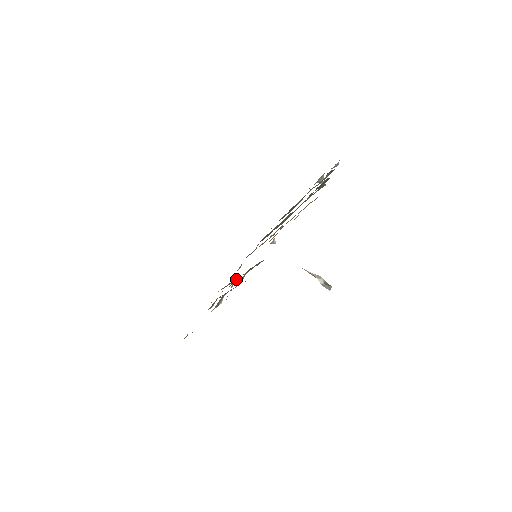
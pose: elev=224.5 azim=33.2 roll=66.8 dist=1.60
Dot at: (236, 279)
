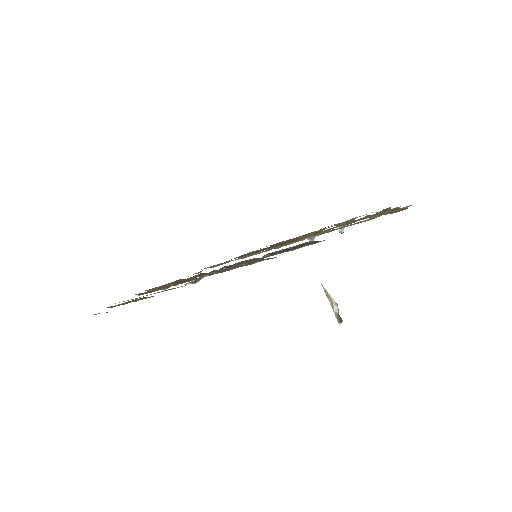
Dot at: (224, 267)
